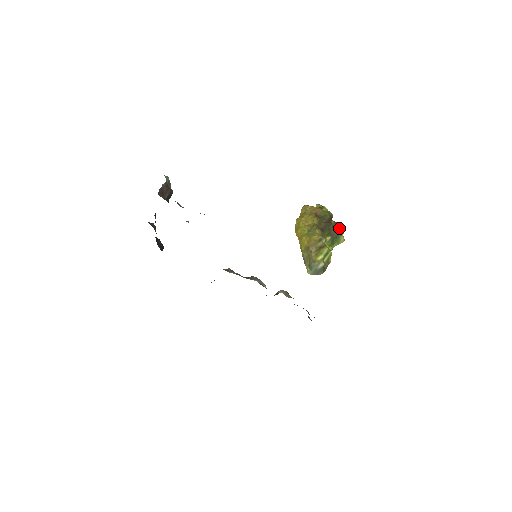
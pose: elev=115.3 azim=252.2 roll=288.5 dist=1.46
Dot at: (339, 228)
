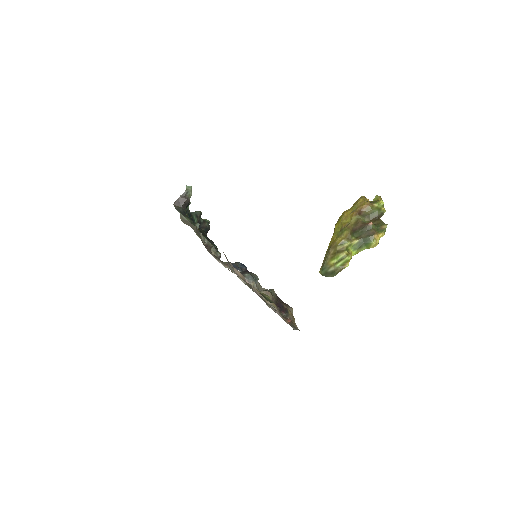
Dot at: (374, 232)
